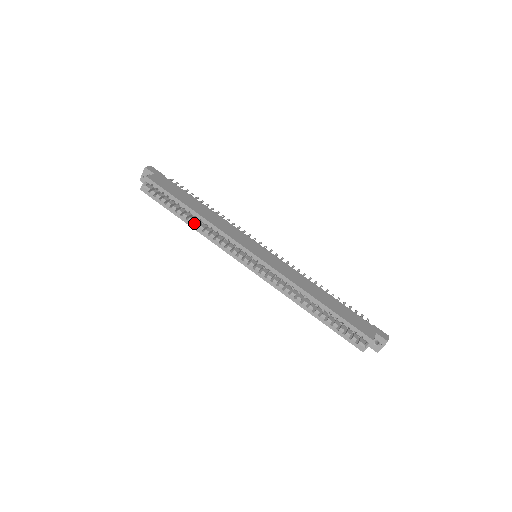
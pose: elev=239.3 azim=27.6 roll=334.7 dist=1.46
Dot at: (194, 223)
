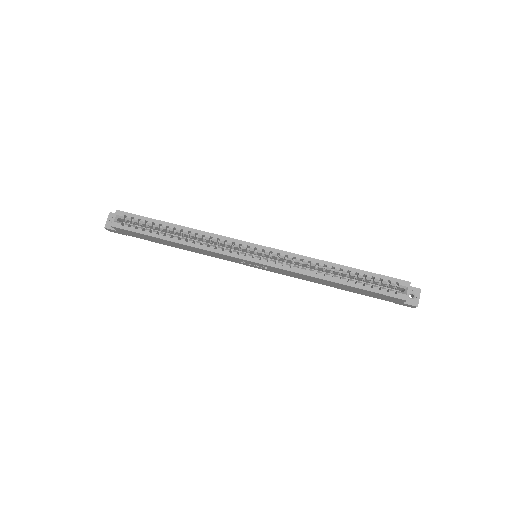
Dot at: (181, 238)
